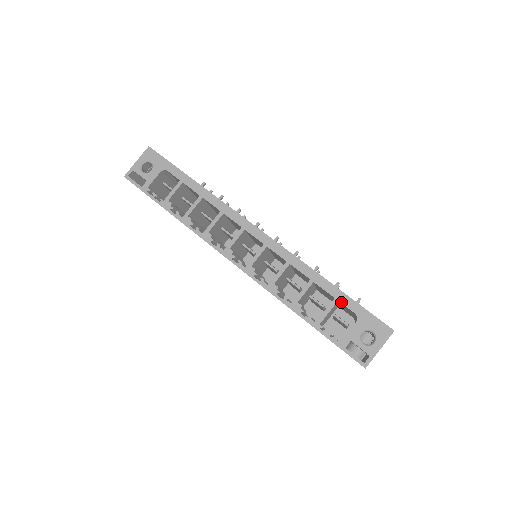
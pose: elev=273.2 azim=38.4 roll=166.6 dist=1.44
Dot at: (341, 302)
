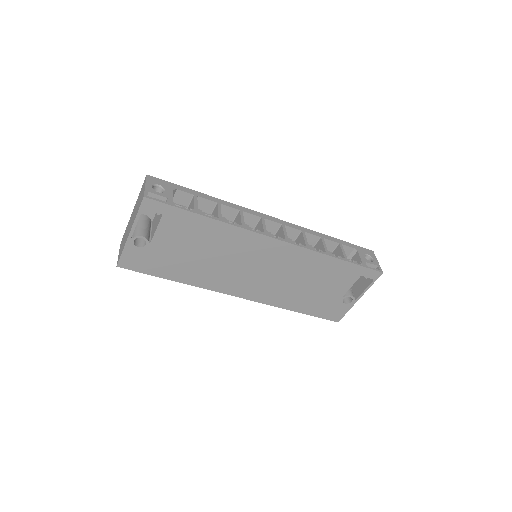
Dot at: (343, 244)
